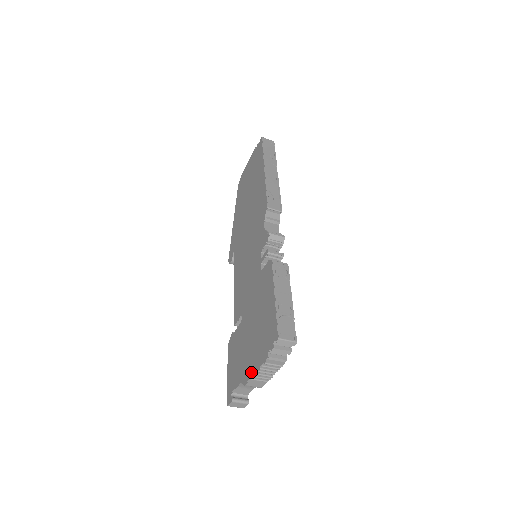
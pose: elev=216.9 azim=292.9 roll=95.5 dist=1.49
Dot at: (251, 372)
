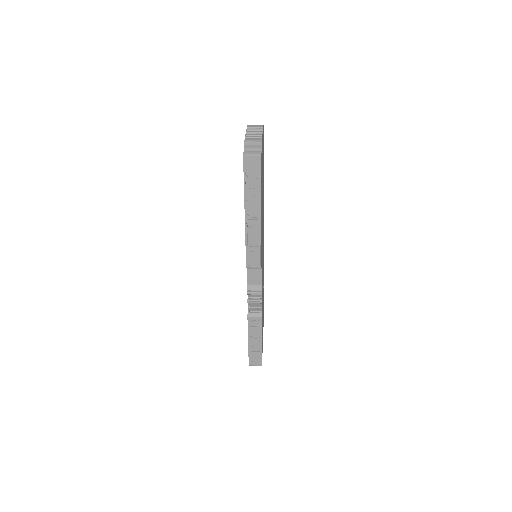
Dot at: occluded
